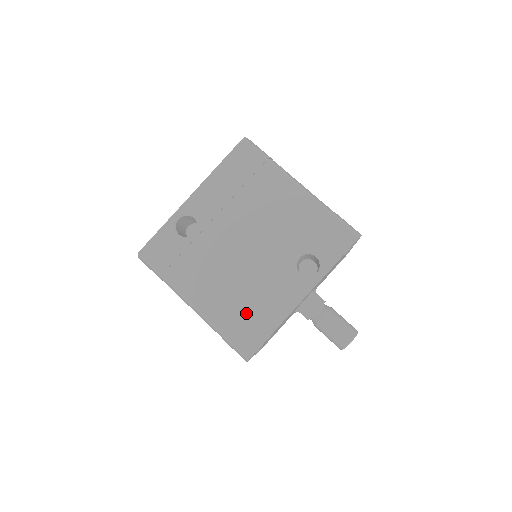
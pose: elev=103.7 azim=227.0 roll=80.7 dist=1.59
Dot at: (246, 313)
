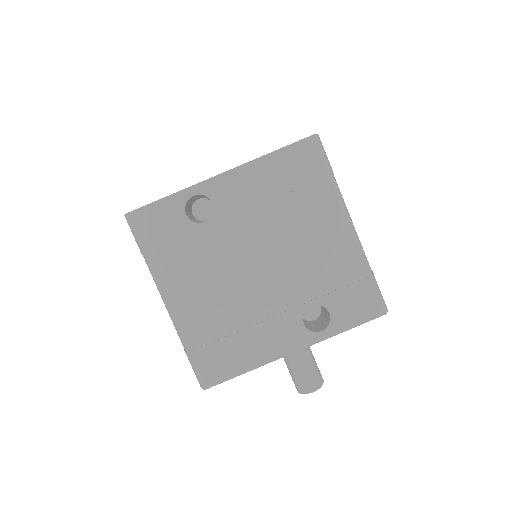
Dot at: (224, 340)
